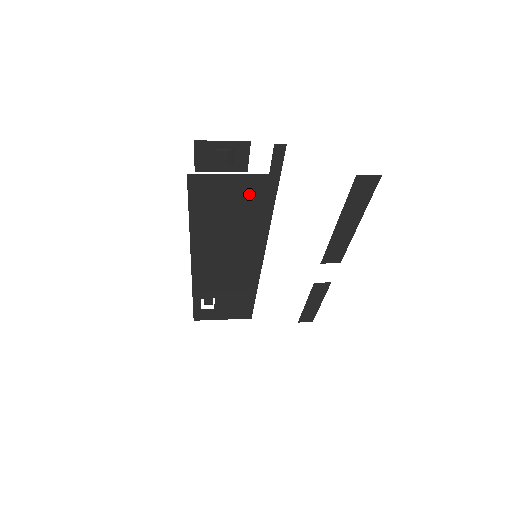
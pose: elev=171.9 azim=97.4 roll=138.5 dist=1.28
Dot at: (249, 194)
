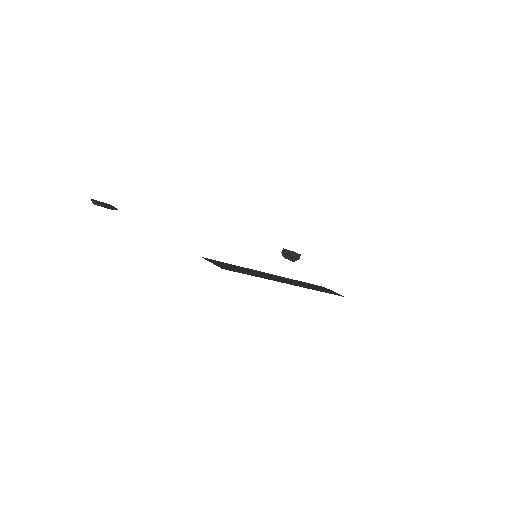
Dot at: occluded
